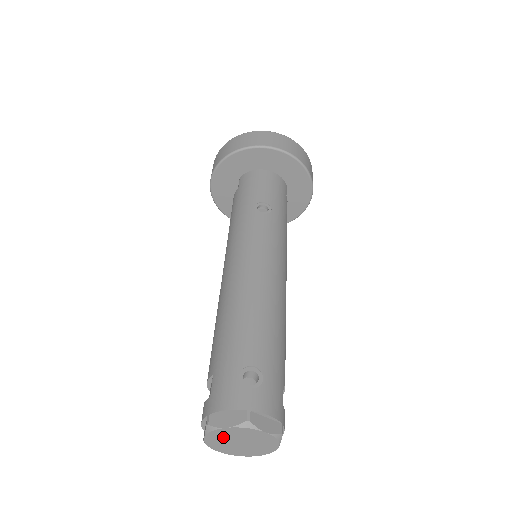
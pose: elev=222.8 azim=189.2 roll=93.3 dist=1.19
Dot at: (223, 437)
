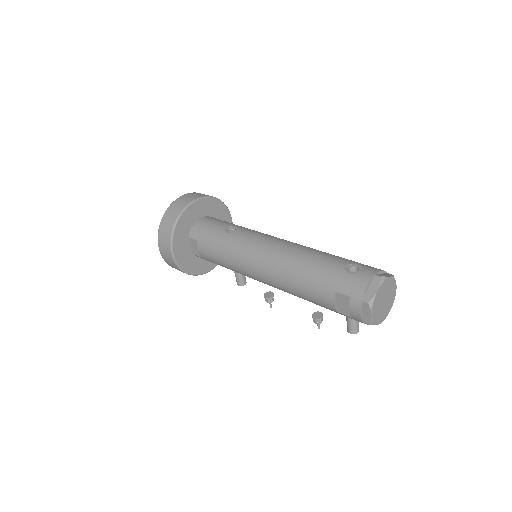
Dot at: (378, 304)
